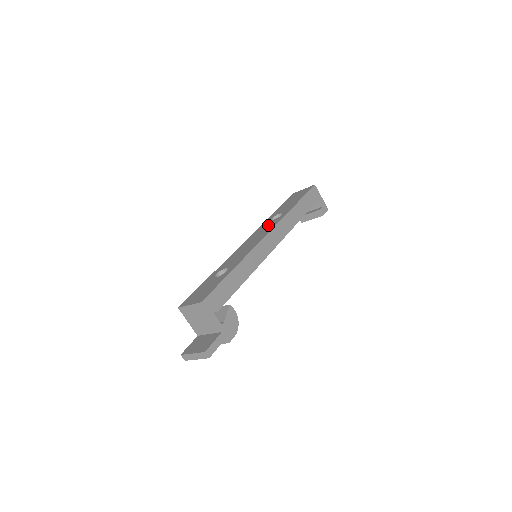
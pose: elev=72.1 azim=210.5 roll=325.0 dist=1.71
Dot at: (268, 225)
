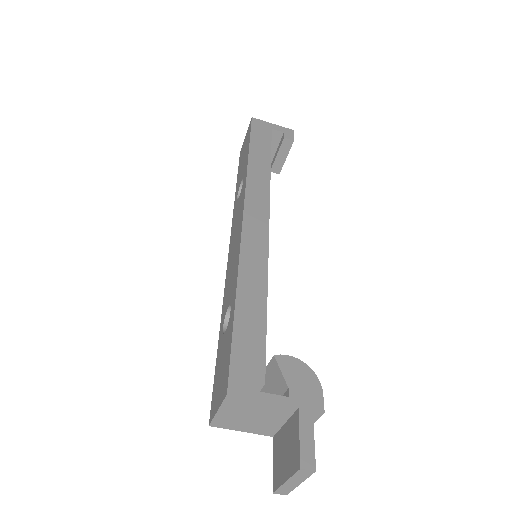
Dot at: (238, 207)
